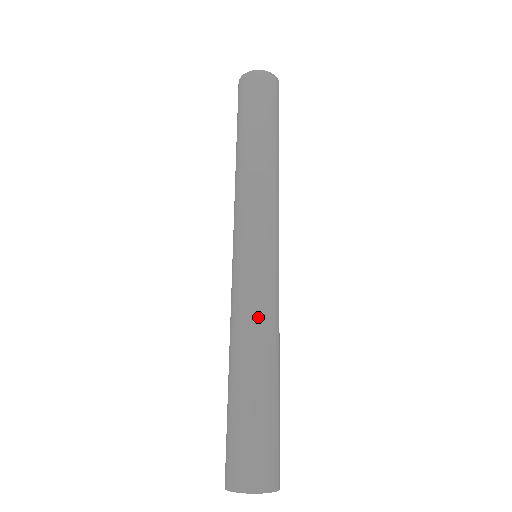
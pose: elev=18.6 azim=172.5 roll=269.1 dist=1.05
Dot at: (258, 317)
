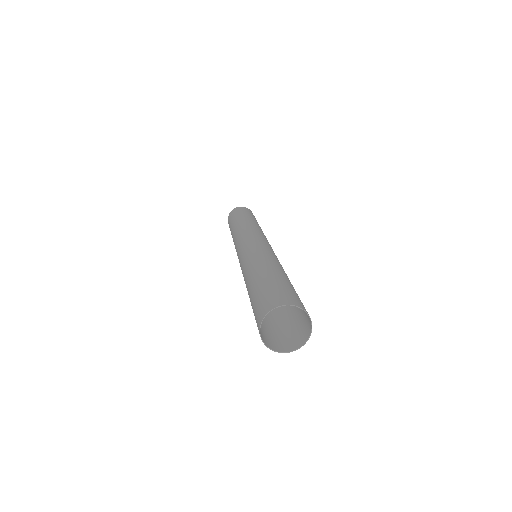
Dot at: (272, 256)
